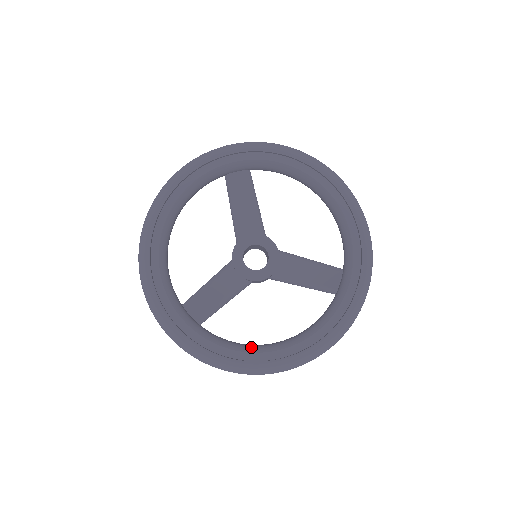
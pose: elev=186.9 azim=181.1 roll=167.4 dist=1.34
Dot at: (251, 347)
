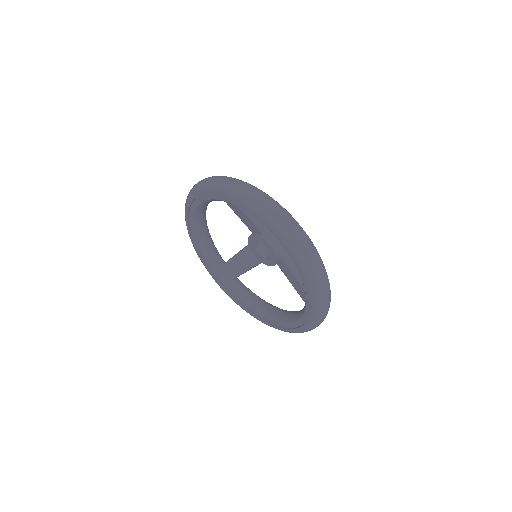
Dot at: (257, 308)
